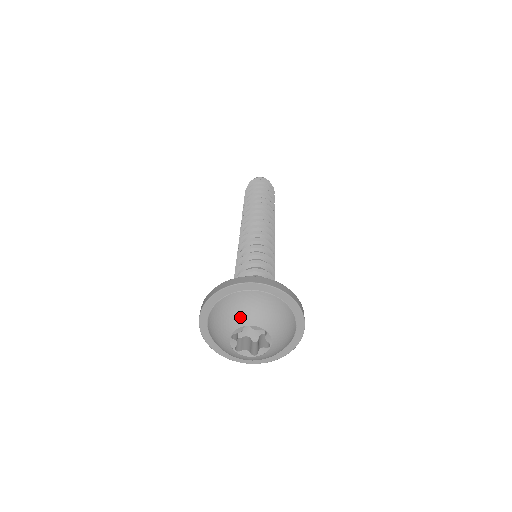
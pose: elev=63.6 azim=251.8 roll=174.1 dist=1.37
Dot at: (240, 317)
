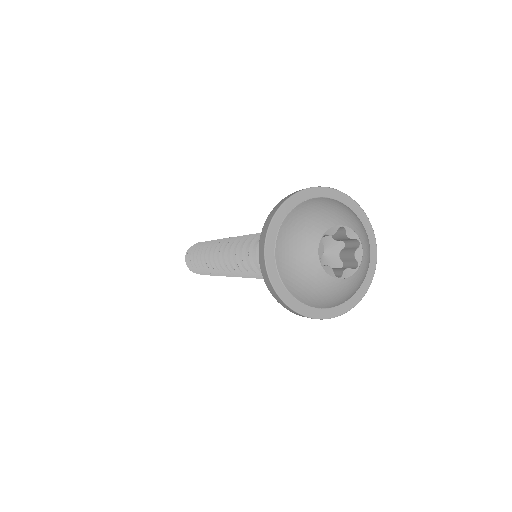
Dot at: (336, 215)
